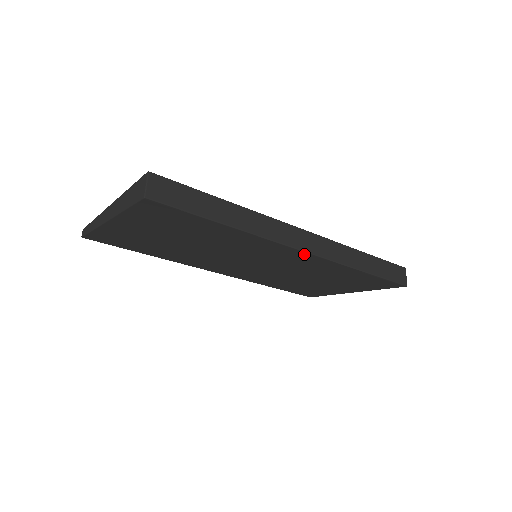
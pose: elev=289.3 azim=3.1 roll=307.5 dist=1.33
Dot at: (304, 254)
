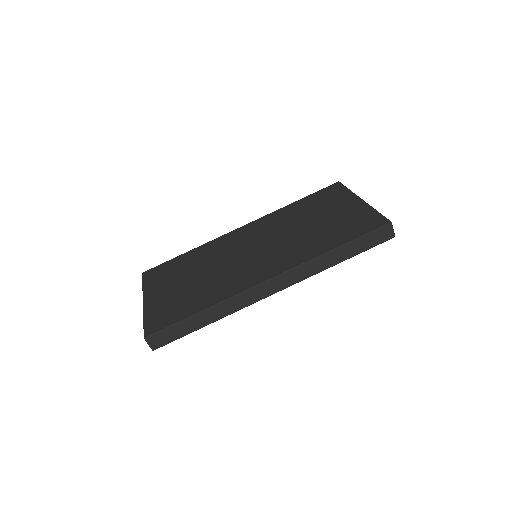
Dot at: (278, 289)
